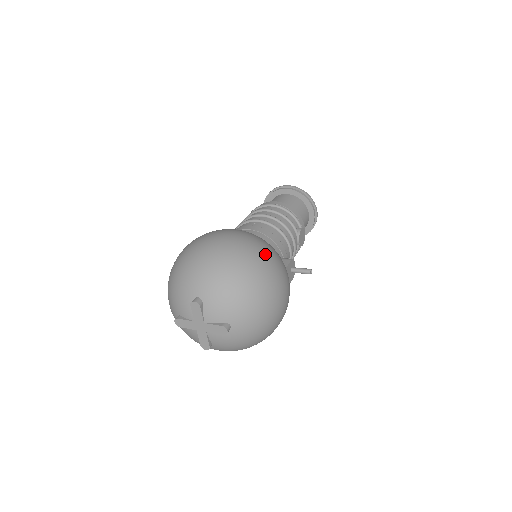
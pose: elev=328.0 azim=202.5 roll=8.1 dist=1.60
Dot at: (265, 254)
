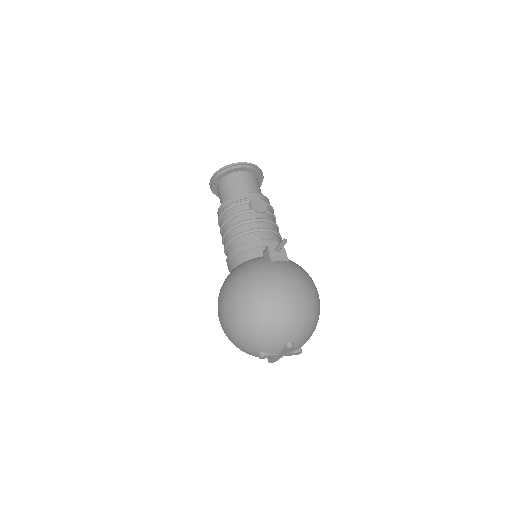
Dot at: (249, 288)
